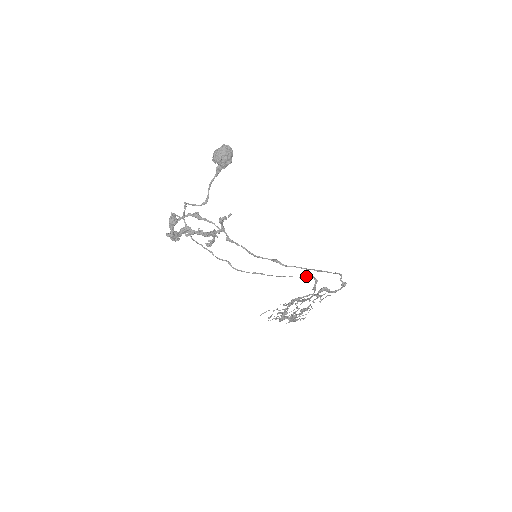
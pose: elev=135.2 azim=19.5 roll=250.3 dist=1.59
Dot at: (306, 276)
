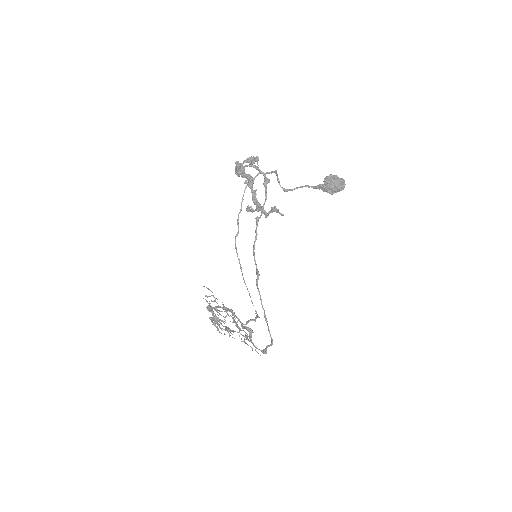
Dot at: occluded
